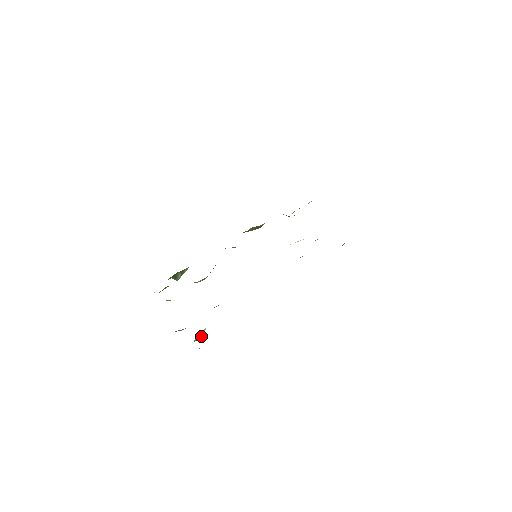
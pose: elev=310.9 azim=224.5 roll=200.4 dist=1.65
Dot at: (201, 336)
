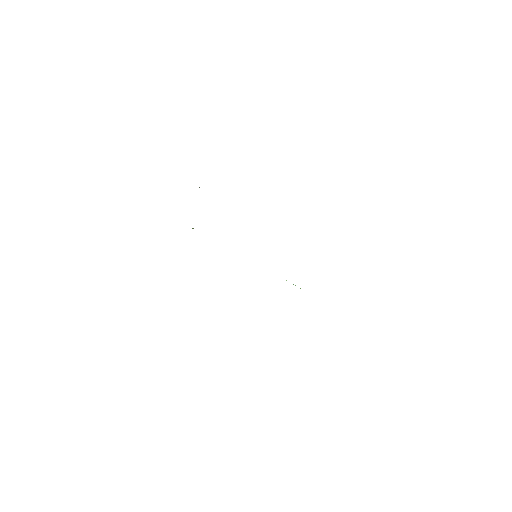
Dot at: occluded
